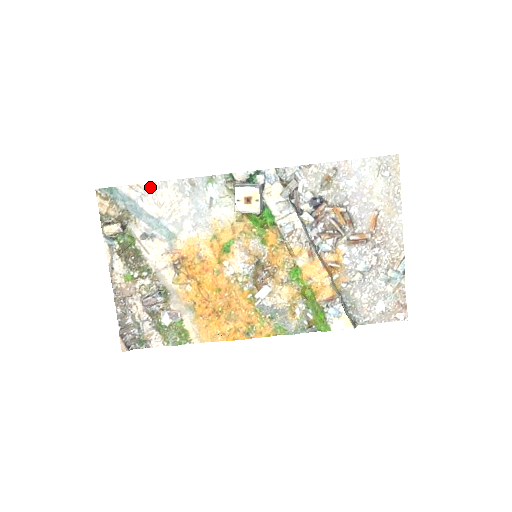
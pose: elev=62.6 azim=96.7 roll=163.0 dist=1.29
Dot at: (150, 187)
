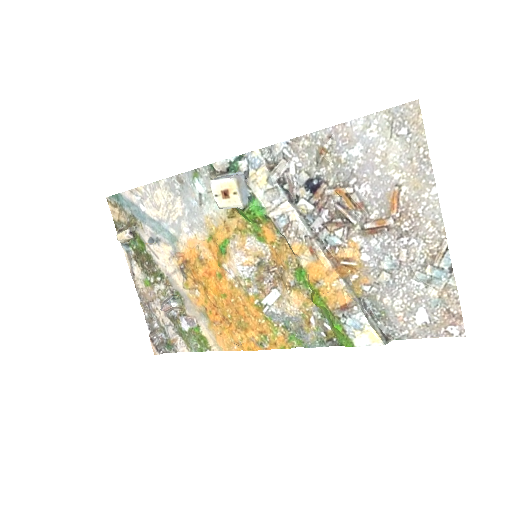
Dot at: (146, 190)
